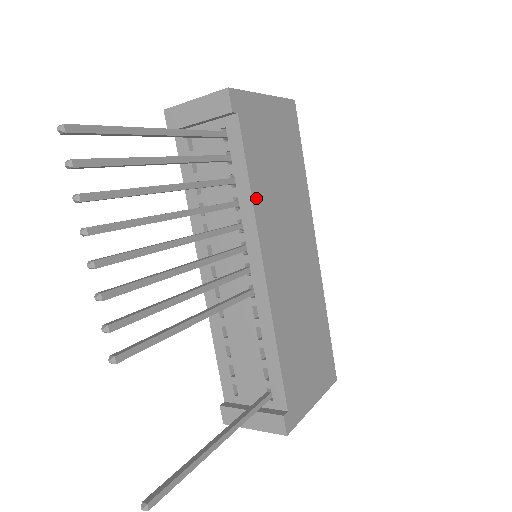
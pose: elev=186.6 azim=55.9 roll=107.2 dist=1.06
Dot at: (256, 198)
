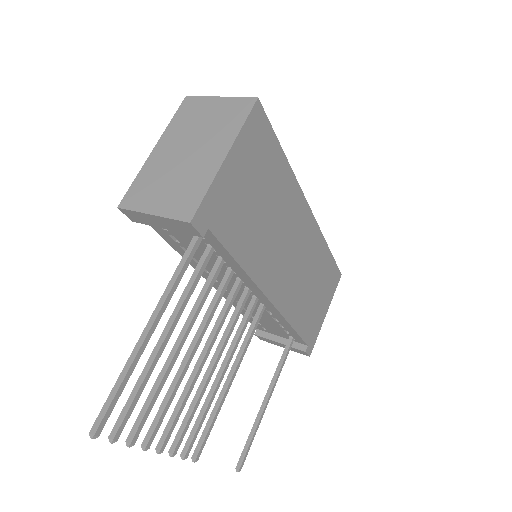
Dot at: (249, 266)
